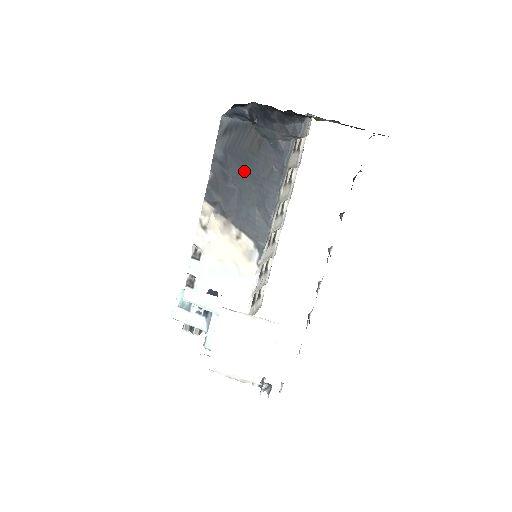
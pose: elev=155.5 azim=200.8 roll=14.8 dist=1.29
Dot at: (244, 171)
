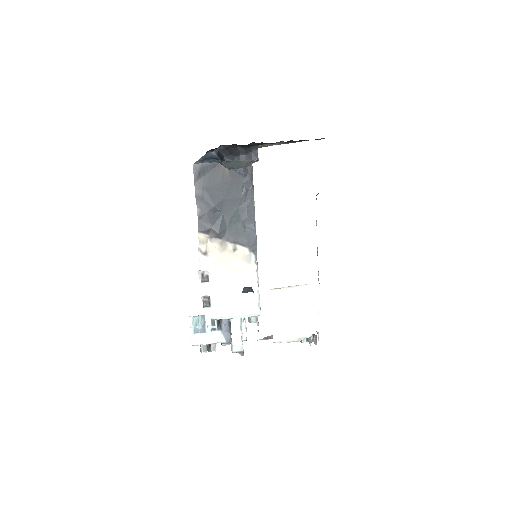
Dot at: (224, 198)
